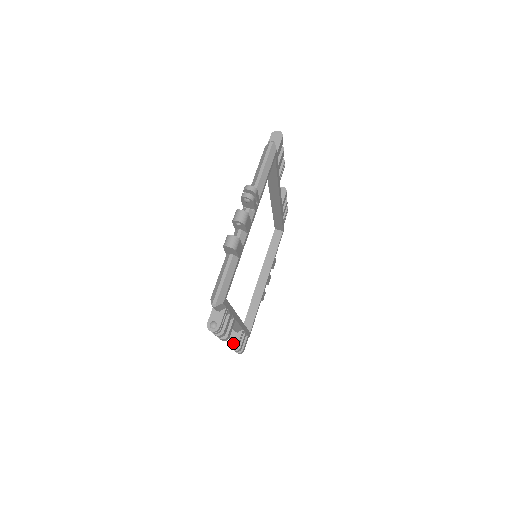
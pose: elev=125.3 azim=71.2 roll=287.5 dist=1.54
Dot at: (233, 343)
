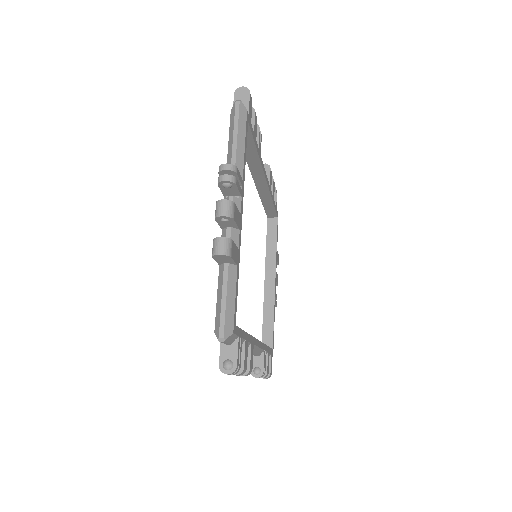
Dot at: (257, 371)
